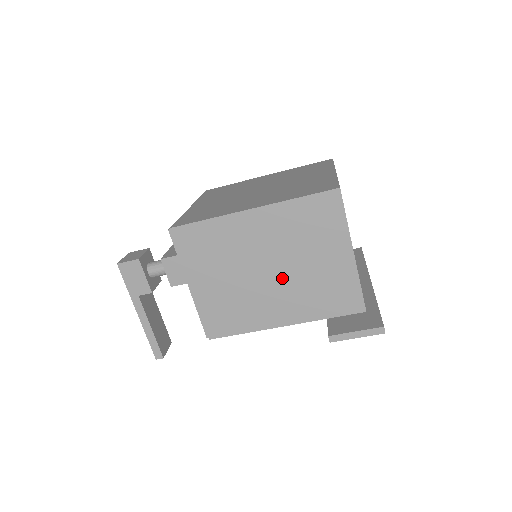
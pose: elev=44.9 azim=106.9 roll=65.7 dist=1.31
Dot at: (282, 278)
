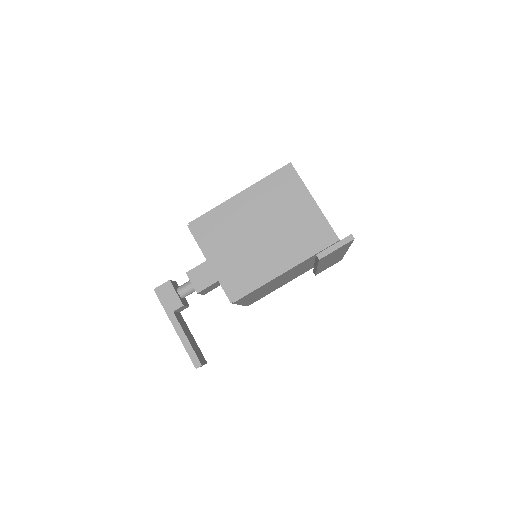
Dot at: (273, 234)
